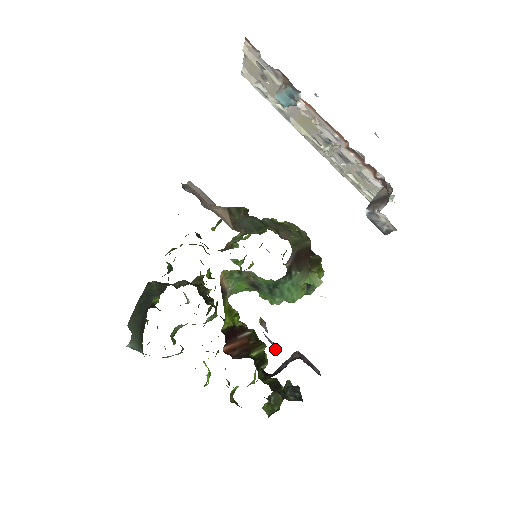
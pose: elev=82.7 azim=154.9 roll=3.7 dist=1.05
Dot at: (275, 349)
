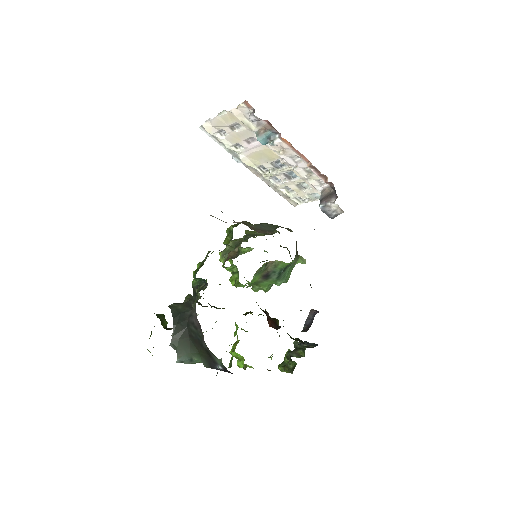
Dot at: occluded
